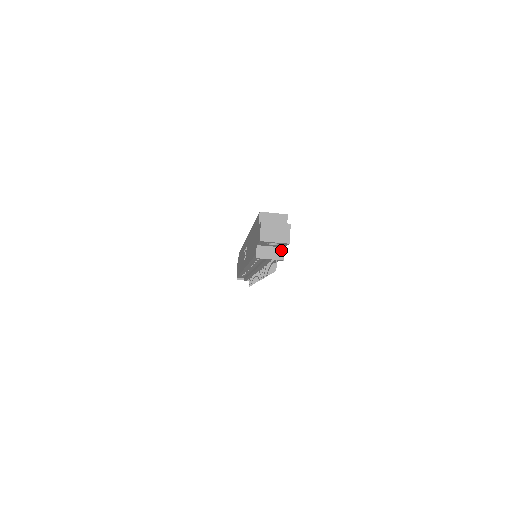
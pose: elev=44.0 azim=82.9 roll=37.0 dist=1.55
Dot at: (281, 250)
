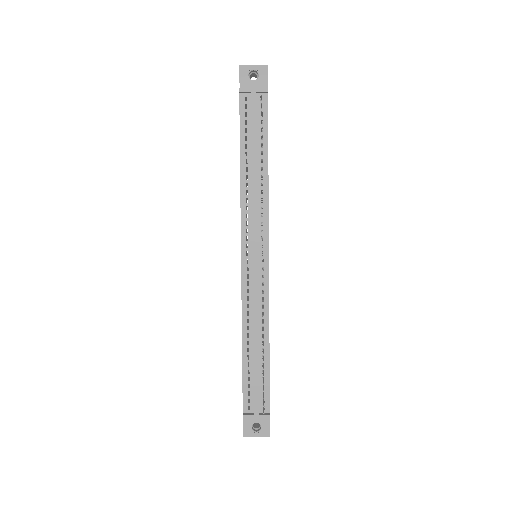
Dot at: occluded
